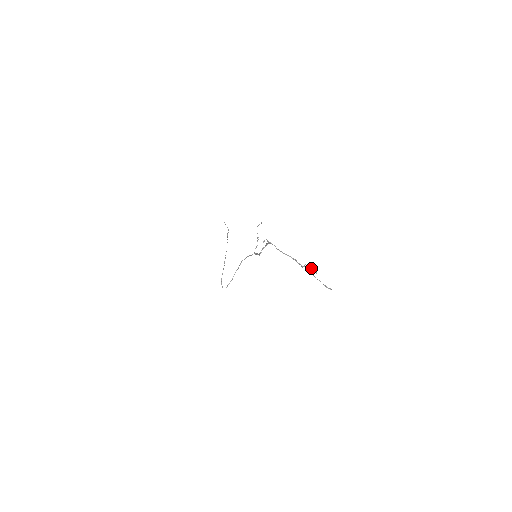
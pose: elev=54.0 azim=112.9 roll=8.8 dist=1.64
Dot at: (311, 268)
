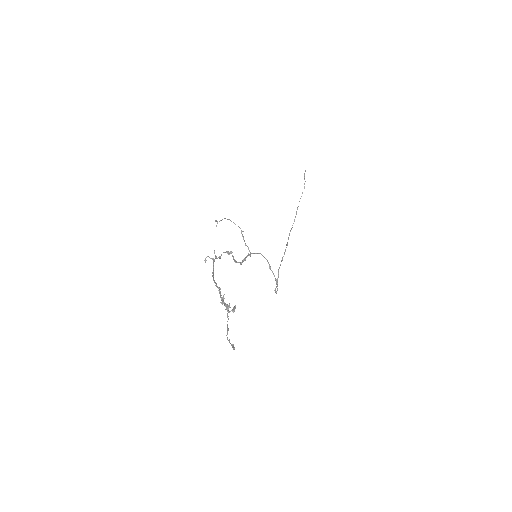
Dot at: (224, 304)
